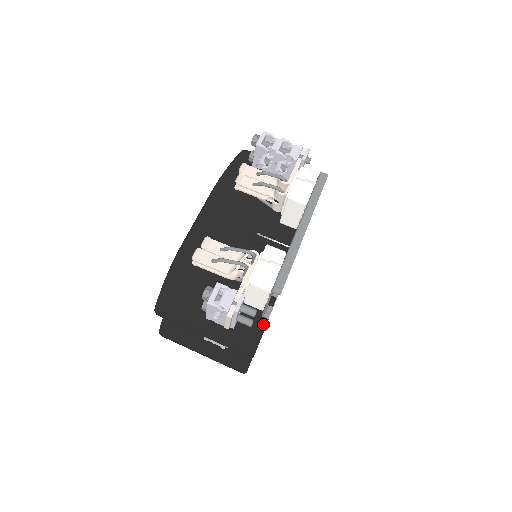
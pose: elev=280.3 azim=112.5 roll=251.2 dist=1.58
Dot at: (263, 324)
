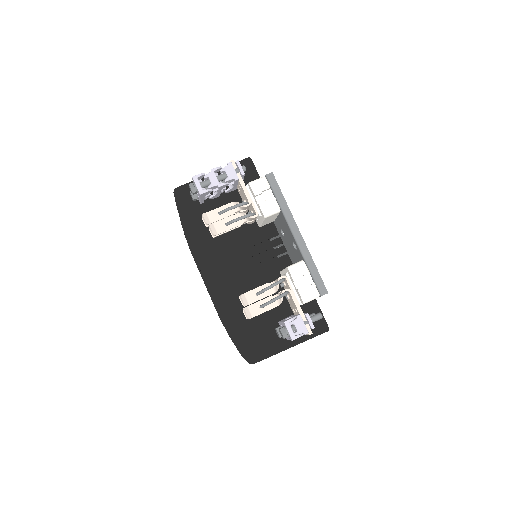
Dot at: (315, 304)
